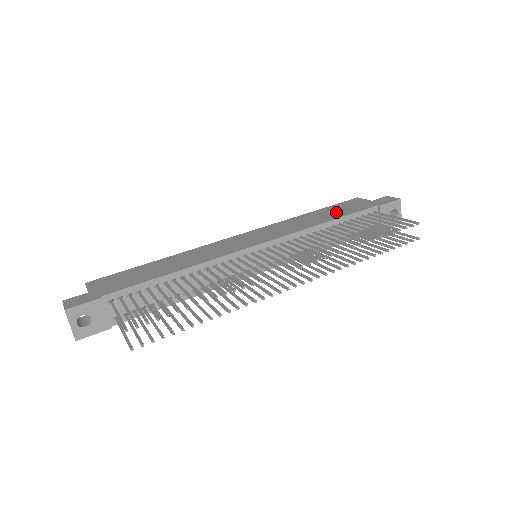
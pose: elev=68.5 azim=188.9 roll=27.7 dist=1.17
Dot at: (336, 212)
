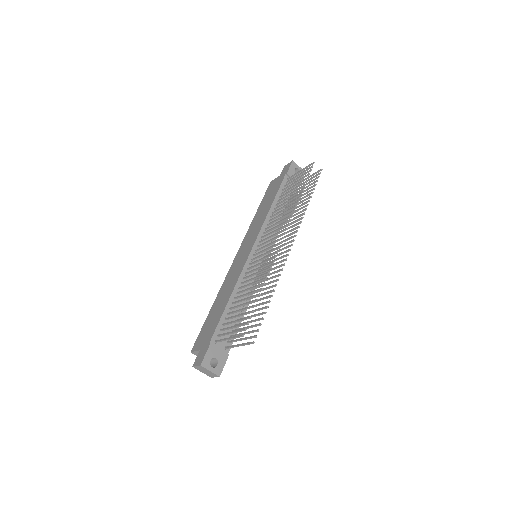
Dot at: (269, 198)
